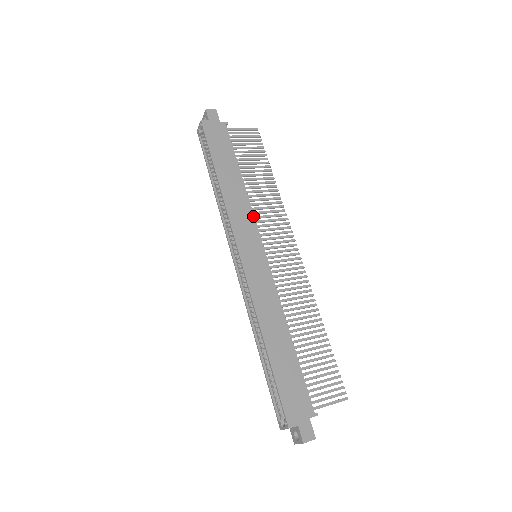
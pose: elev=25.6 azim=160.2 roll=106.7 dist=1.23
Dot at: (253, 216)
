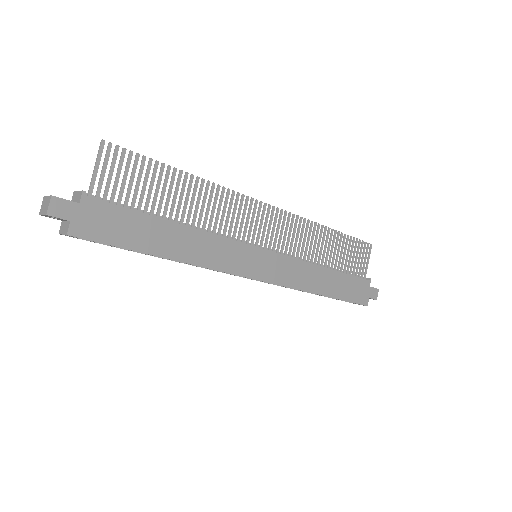
Dot at: (226, 239)
